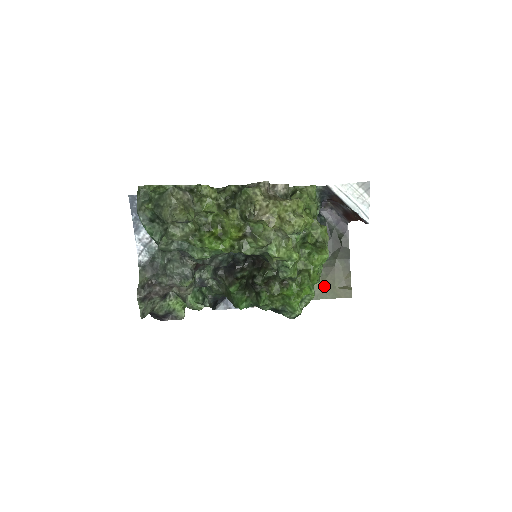
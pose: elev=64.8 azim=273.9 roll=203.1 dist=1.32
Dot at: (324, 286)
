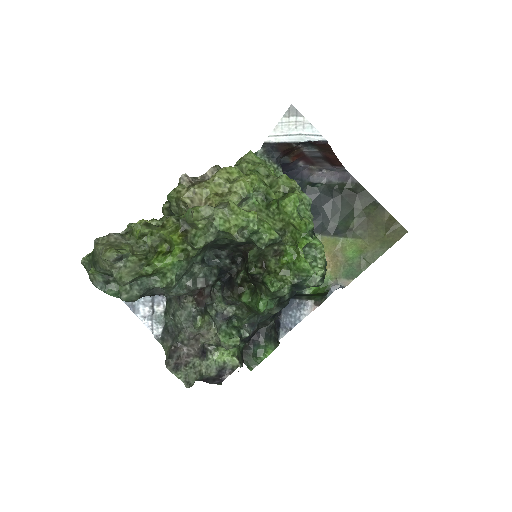
Dot at: (371, 243)
